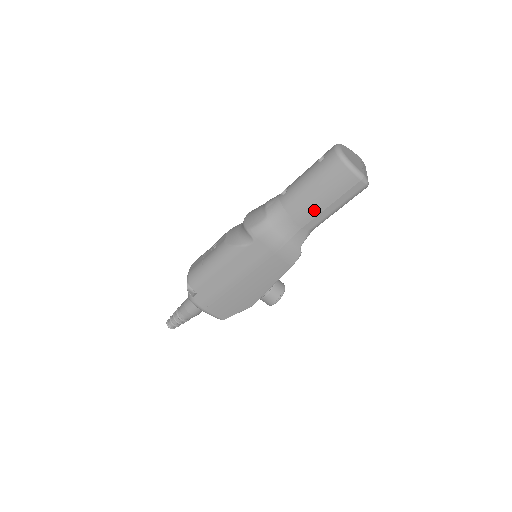
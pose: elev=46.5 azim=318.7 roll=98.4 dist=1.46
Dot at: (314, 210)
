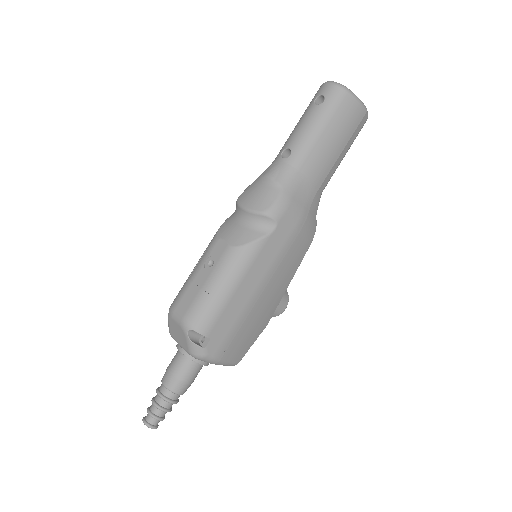
Dot at: (329, 161)
